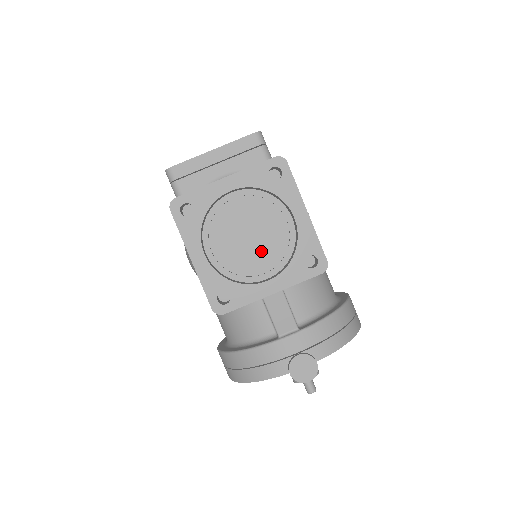
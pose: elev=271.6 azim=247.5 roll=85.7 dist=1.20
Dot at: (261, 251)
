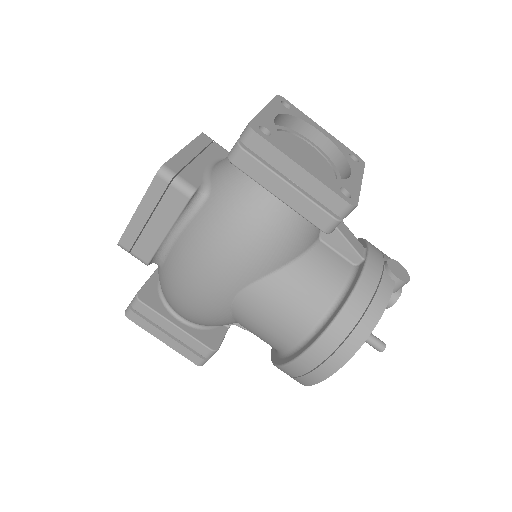
Dot at: (319, 167)
